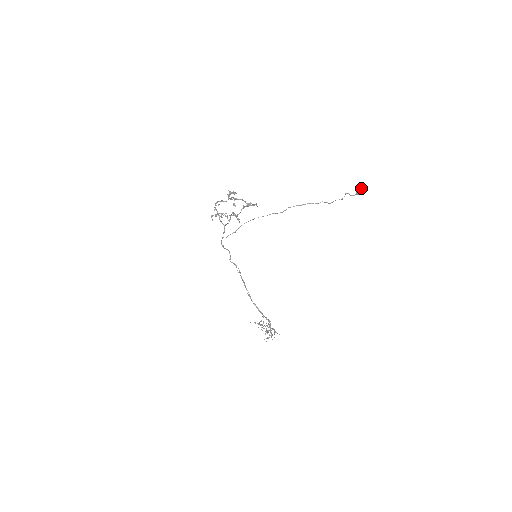
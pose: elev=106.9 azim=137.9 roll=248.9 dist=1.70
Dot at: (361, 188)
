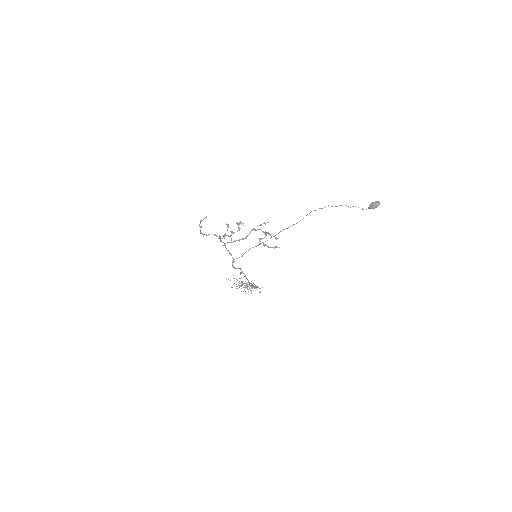
Dot at: occluded
